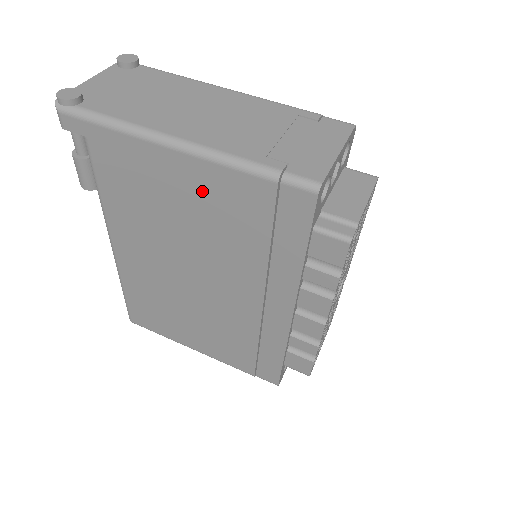
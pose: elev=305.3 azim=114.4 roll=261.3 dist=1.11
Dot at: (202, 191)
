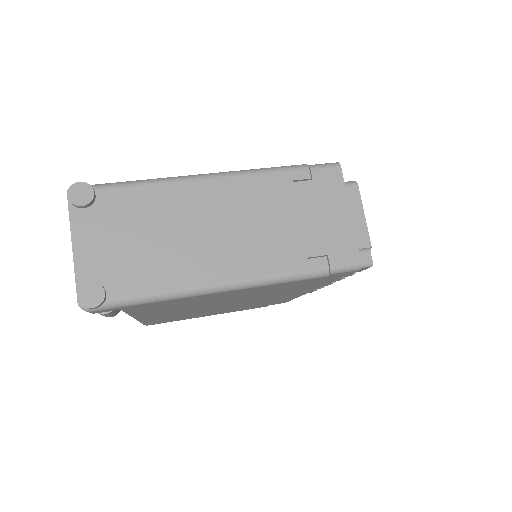
Dot at: (251, 292)
